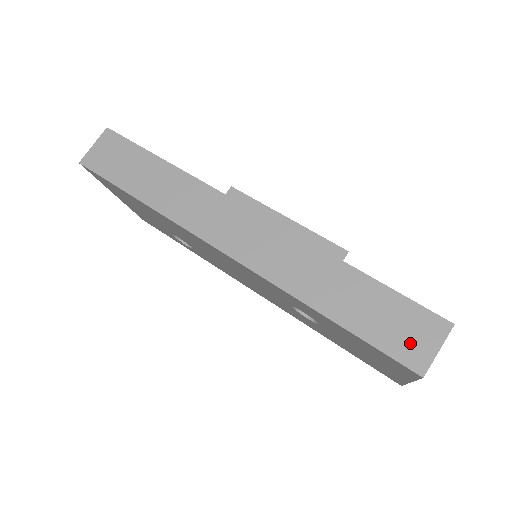
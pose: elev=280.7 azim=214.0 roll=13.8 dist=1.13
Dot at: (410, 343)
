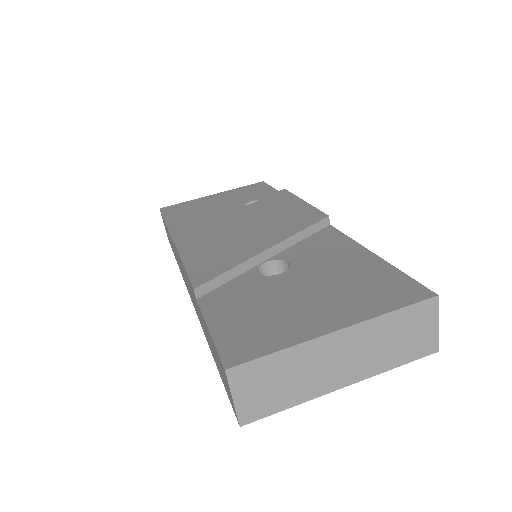
Dot at: (227, 388)
